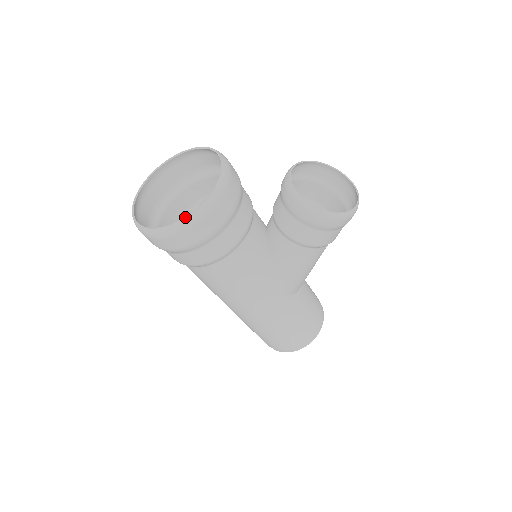
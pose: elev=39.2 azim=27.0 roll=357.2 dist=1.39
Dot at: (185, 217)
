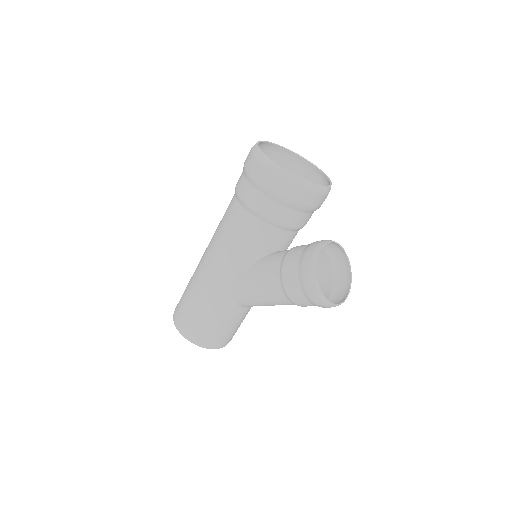
Dot at: occluded
